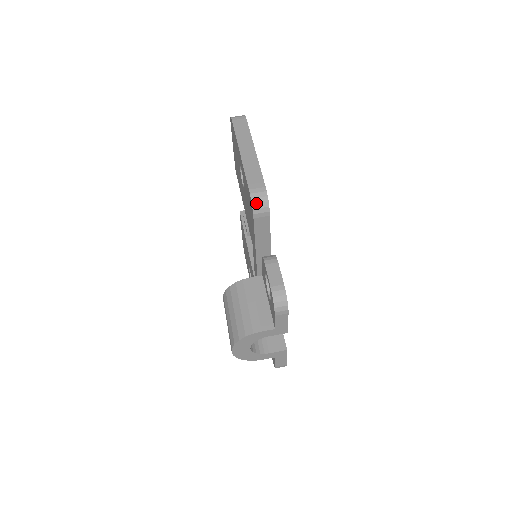
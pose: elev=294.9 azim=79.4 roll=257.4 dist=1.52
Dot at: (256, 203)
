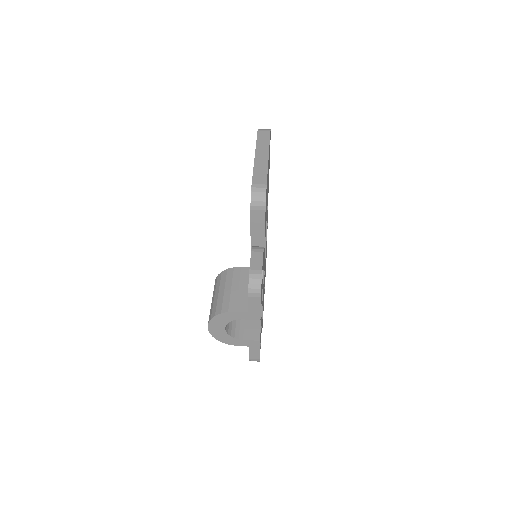
Dot at: (255, 196)
